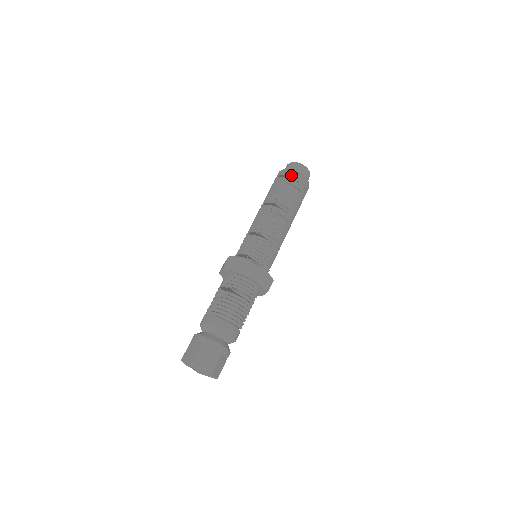
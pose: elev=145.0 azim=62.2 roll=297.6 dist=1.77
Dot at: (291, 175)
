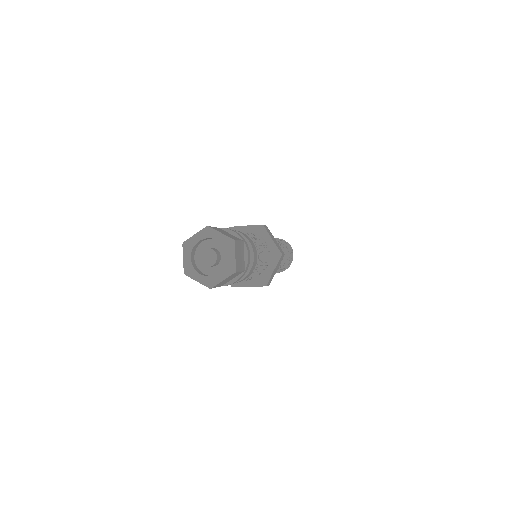
Dot at: occluded
